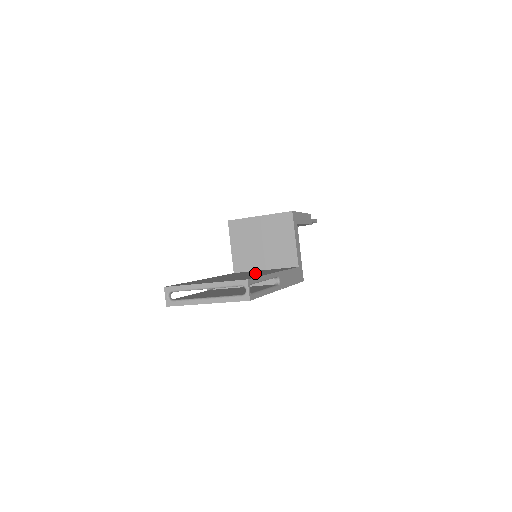
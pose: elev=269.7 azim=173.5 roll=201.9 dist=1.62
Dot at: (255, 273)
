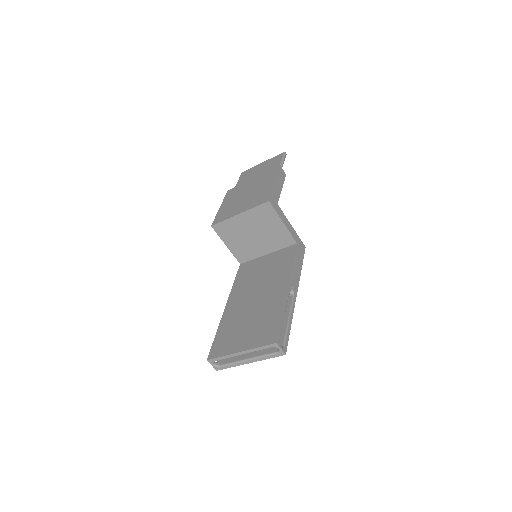
Dot at: (267, 286)
